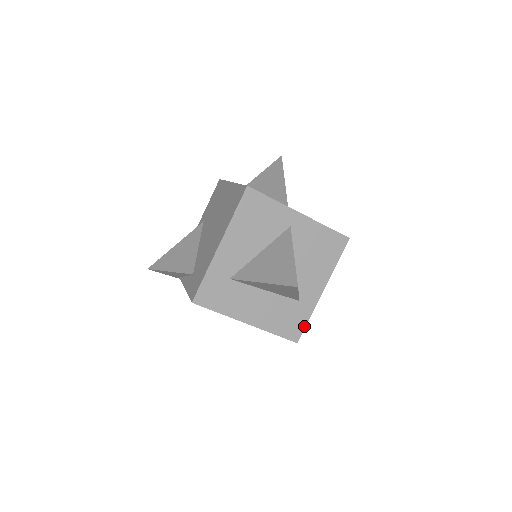
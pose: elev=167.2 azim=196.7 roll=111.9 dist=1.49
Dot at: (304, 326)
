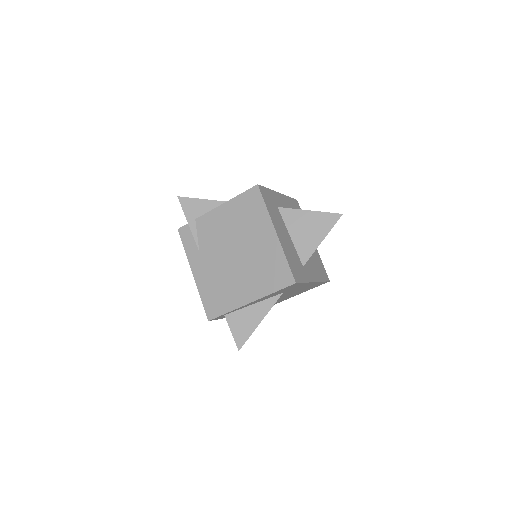
Dot at: (302, 281)
